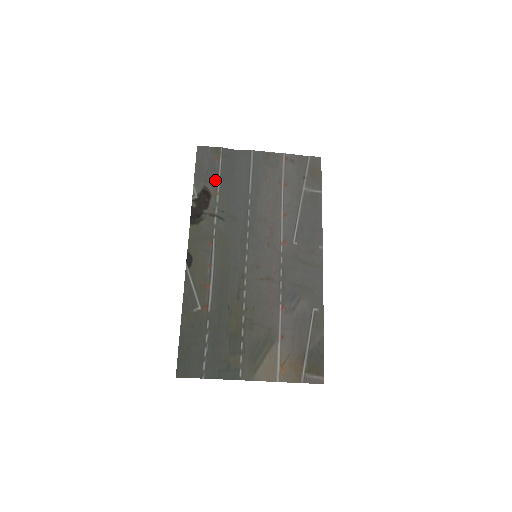
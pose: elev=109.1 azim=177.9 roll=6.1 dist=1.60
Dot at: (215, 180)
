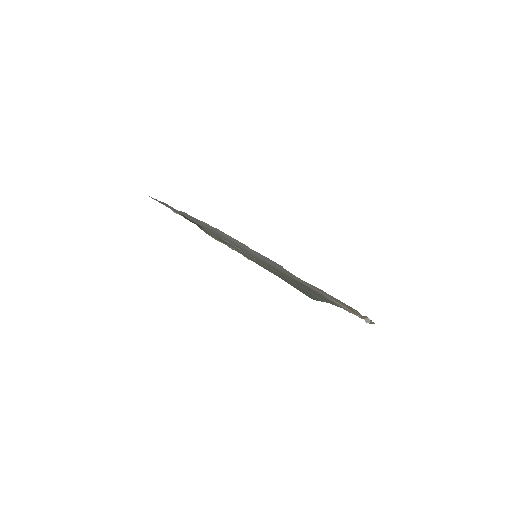
Dot at: occluded
